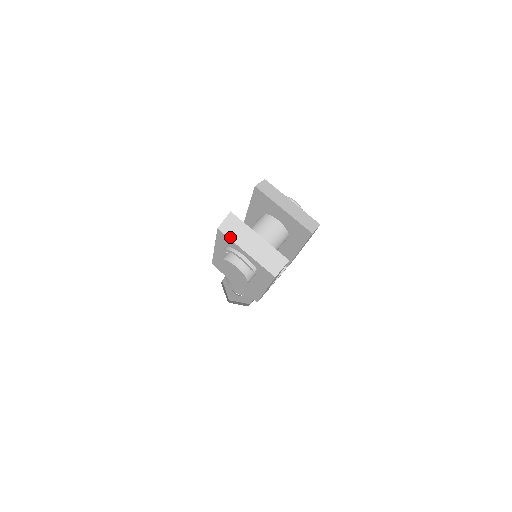
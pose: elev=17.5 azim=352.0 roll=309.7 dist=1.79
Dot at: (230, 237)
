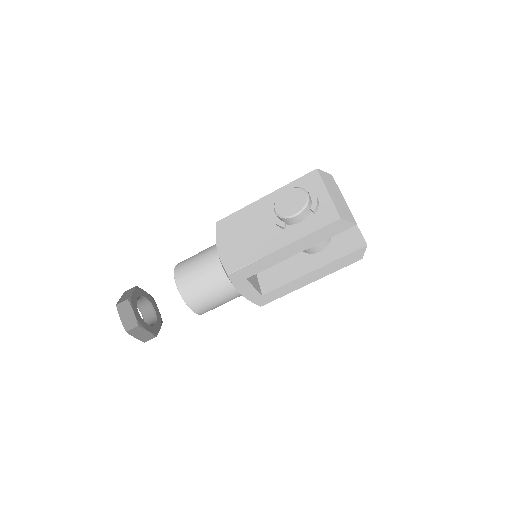
Dot at: (323, 178)
